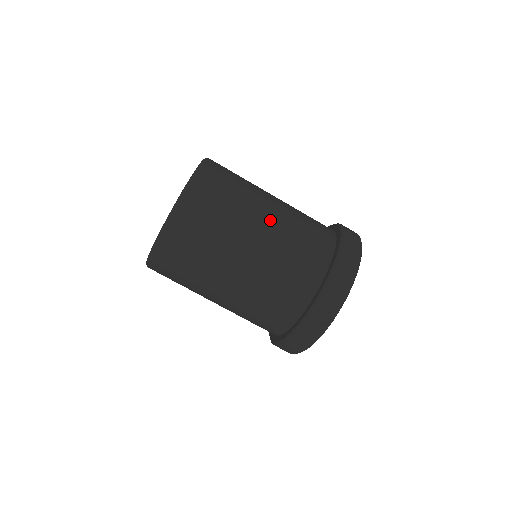
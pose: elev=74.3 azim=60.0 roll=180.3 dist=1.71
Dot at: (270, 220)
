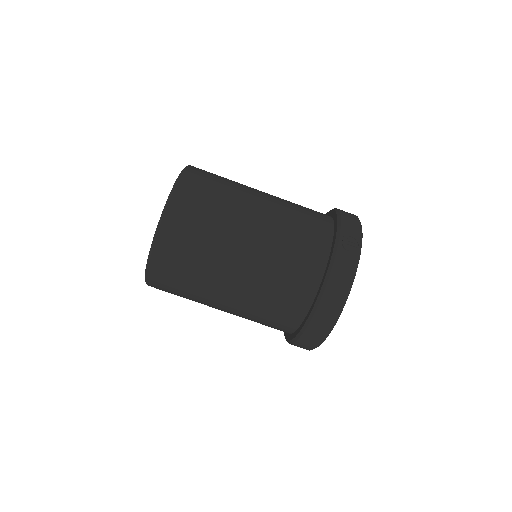
Dot at: (266, 193)
